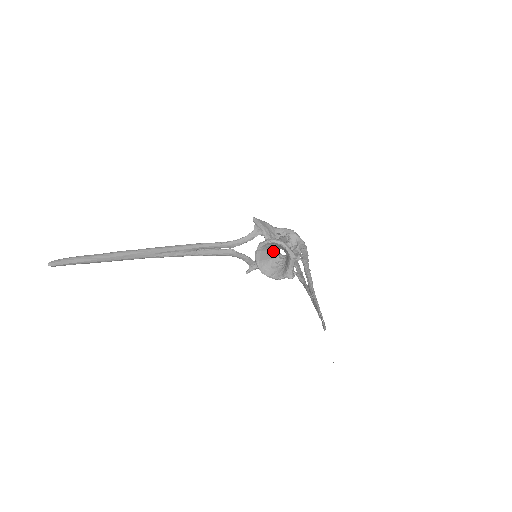
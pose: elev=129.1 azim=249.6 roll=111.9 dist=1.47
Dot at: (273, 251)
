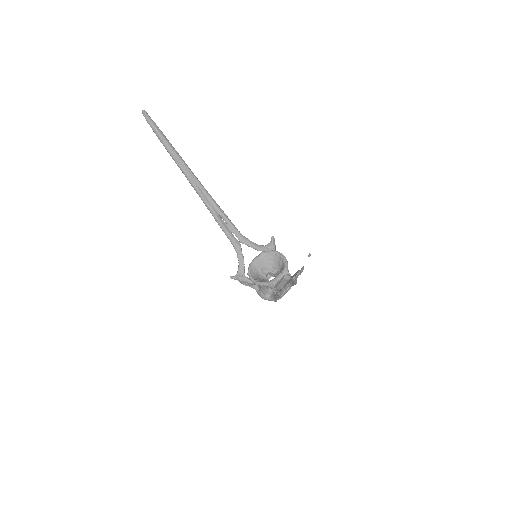
Dot at: (268, 270)
